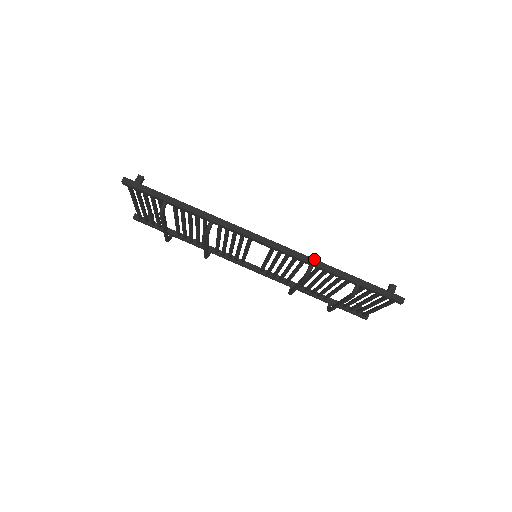
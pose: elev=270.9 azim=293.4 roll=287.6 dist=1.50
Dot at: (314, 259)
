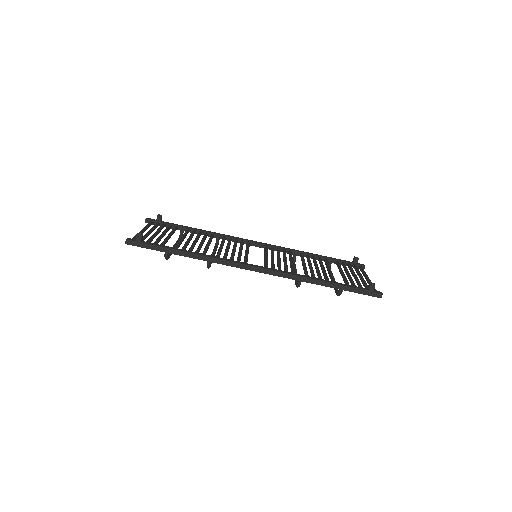
Dot at: (301, 277)
